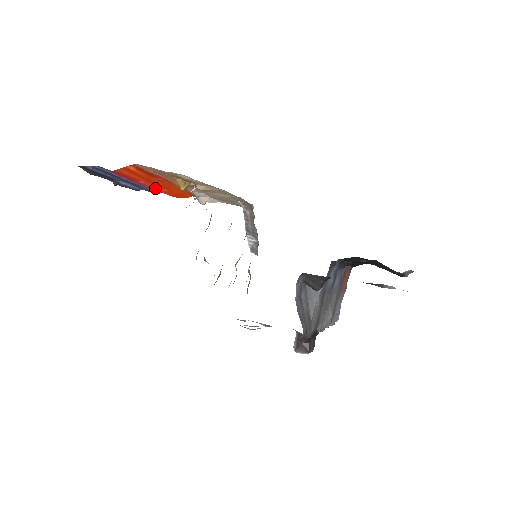
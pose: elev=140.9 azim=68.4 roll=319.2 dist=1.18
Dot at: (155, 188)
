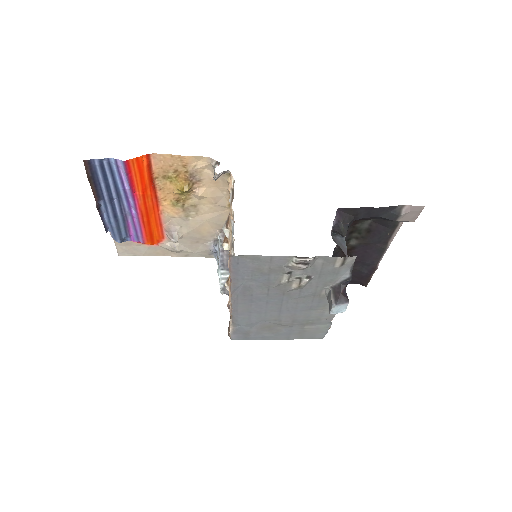
Dot at: (139, 211)
